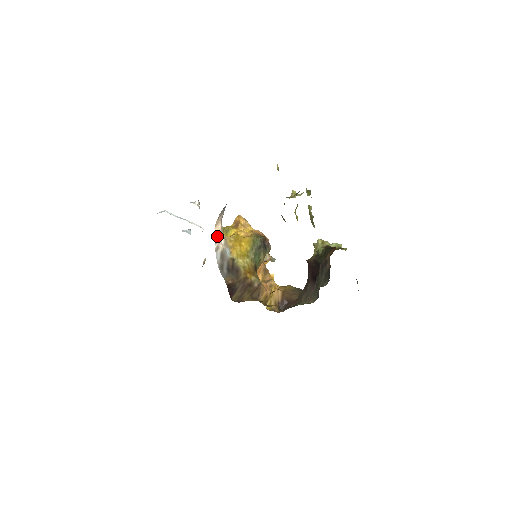
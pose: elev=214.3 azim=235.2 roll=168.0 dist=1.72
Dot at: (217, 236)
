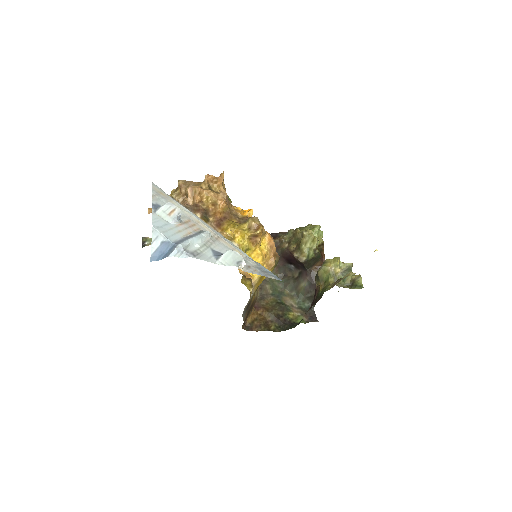
Dot at: occluded
